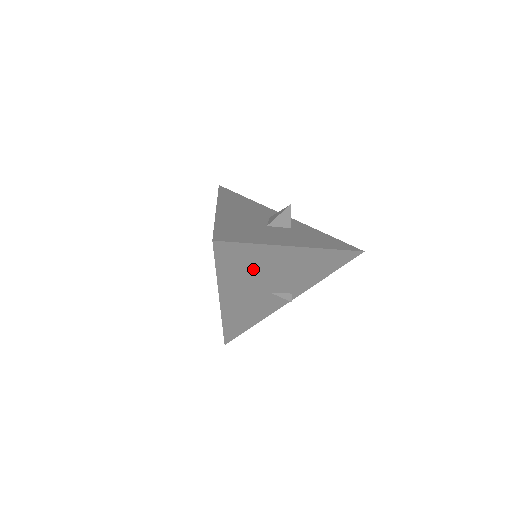
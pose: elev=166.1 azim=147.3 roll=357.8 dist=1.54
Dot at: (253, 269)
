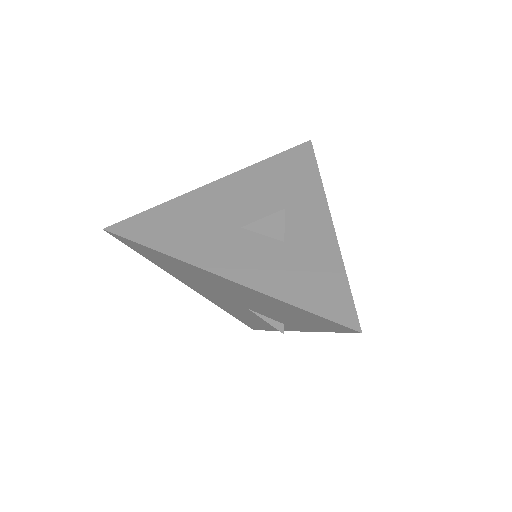
Dot at: (189, 274)
